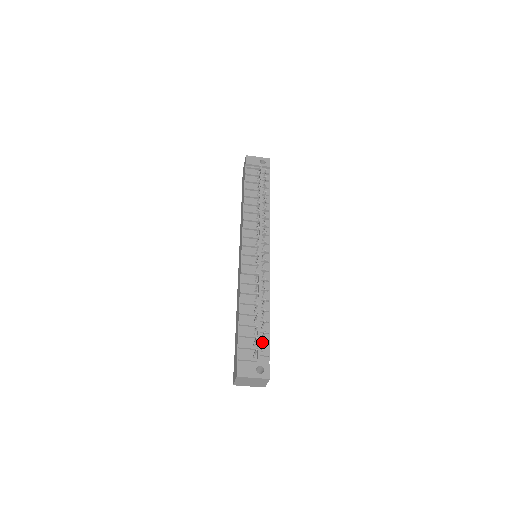
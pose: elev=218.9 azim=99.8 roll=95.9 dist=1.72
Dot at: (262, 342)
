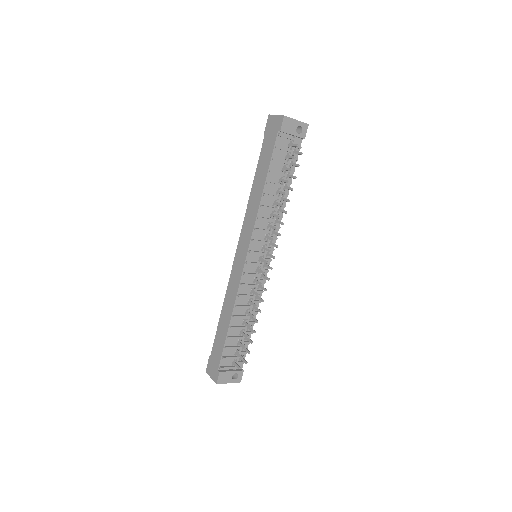
Dot at: (242, 353)
